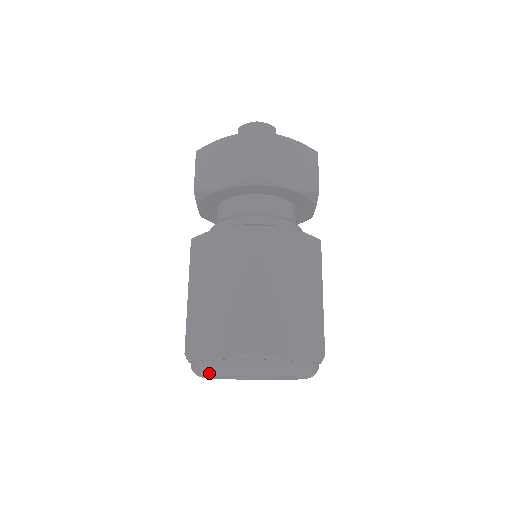
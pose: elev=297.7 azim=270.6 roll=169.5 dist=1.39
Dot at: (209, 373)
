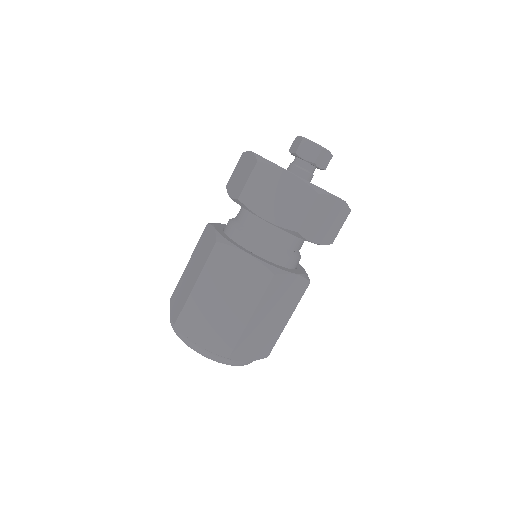
Dot at: occluded
